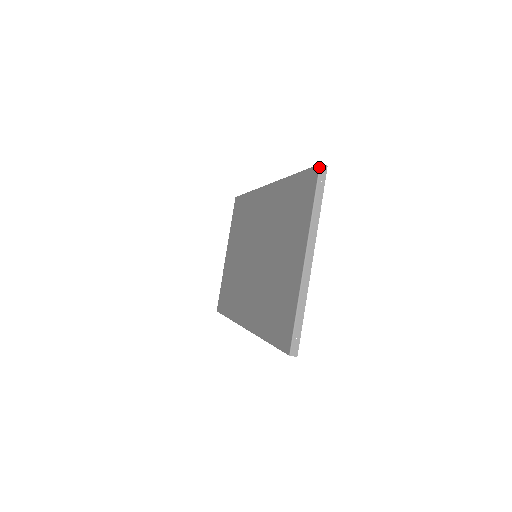
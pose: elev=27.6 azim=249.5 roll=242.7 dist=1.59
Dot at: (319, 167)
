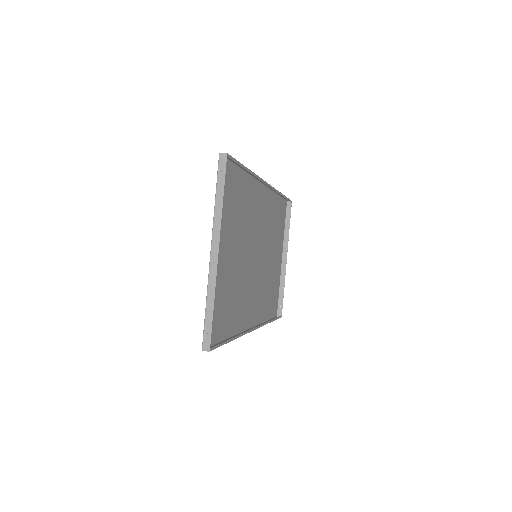
Dot at: occluded
